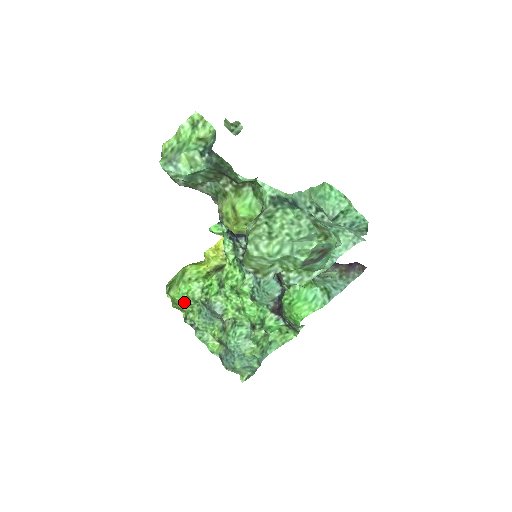
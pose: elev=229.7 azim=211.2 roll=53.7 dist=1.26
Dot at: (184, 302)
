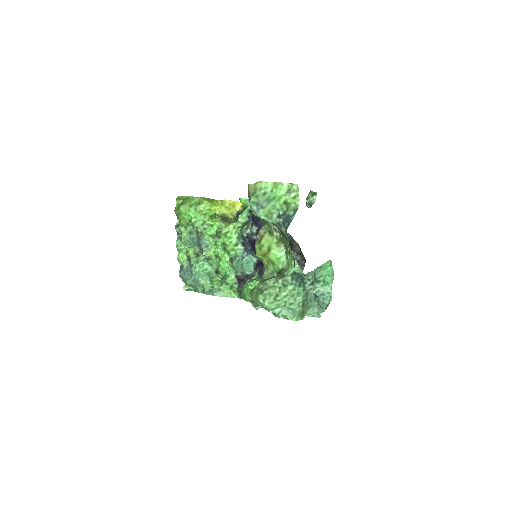
Dot at: (185, 219)
